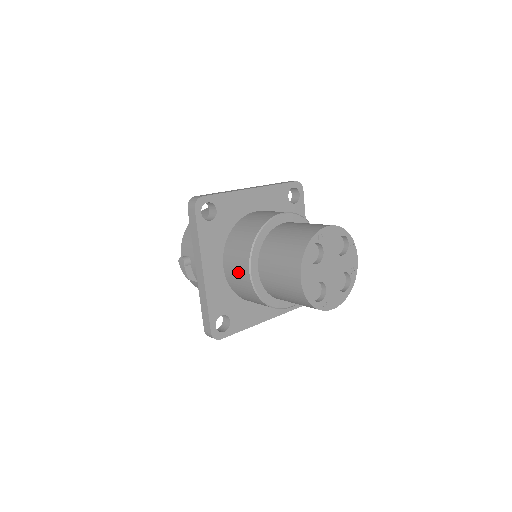
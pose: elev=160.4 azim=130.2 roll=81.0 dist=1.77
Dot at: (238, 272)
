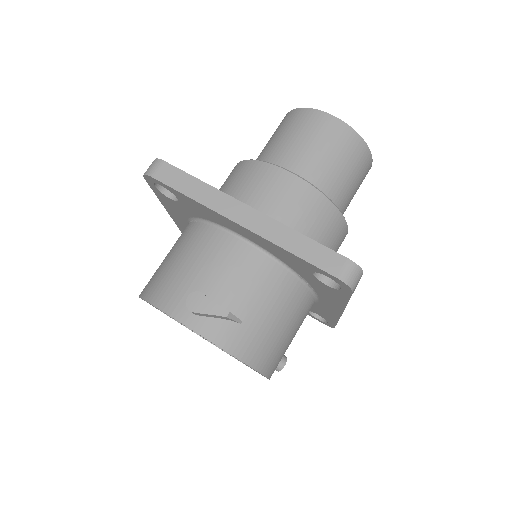
Dot at: (277, 193)
